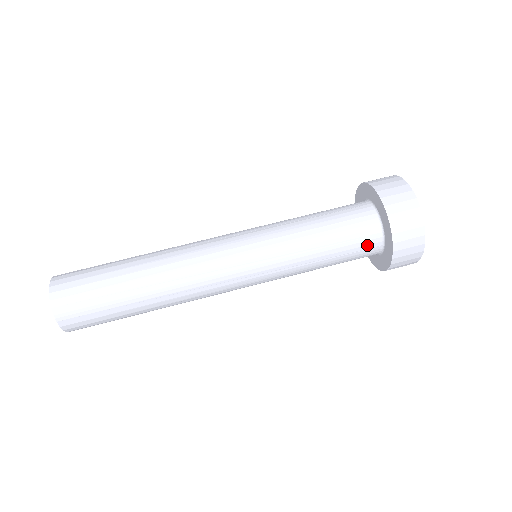
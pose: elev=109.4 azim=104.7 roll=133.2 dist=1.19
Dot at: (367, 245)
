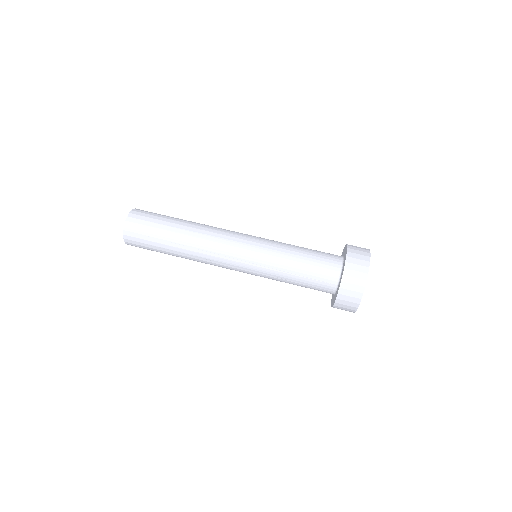
Dot at: (327, 279)
